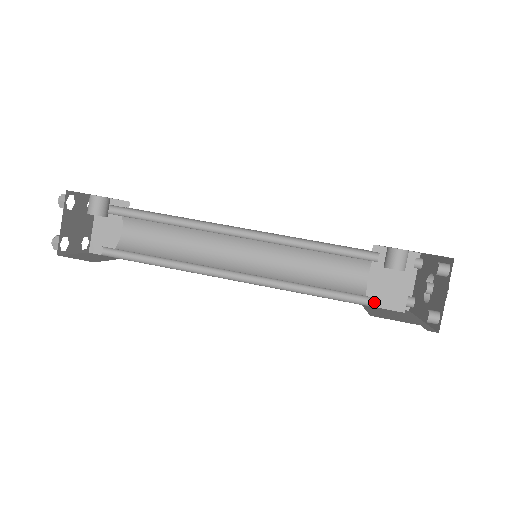
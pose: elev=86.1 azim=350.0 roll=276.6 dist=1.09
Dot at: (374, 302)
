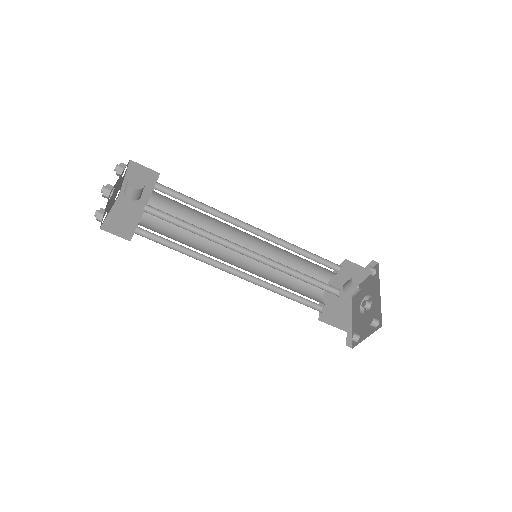
Dot at: occluded
